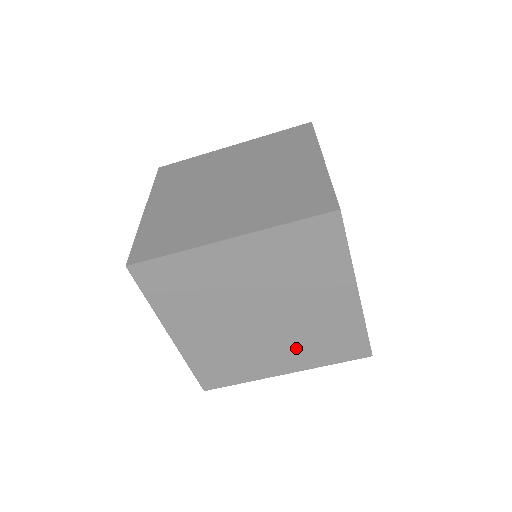
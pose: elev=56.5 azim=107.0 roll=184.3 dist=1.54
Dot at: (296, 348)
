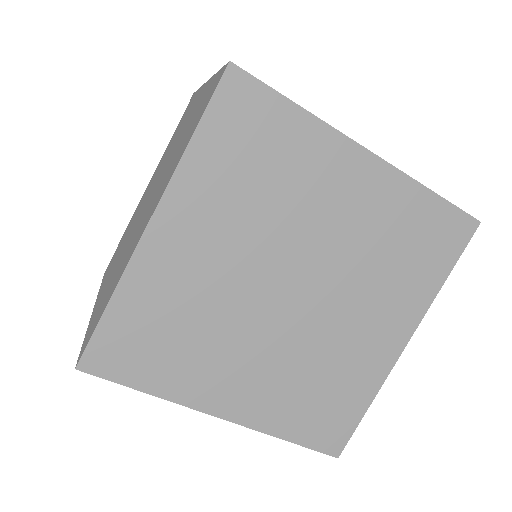
Dot at: (380, 297)
